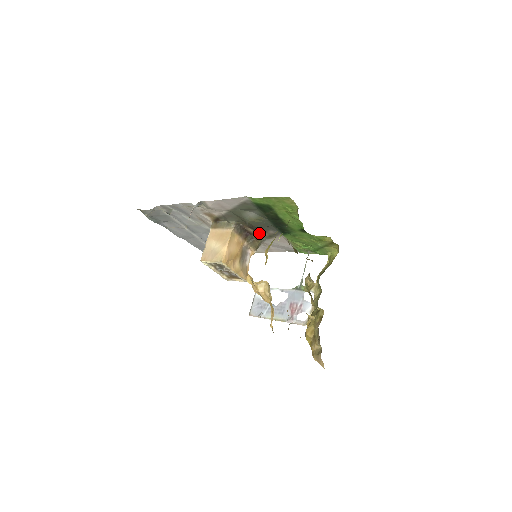
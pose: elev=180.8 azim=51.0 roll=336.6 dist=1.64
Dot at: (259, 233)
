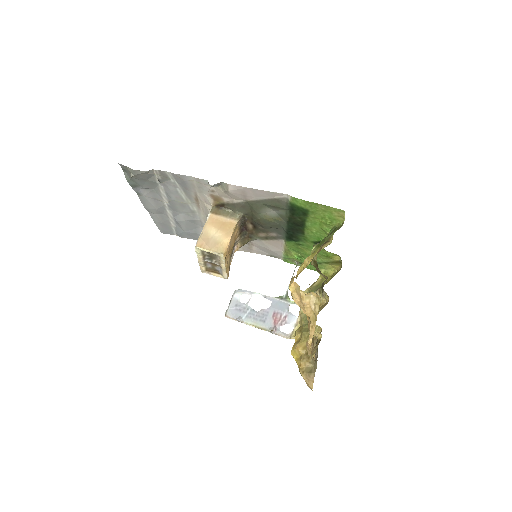
Dot at: (256, 231)
